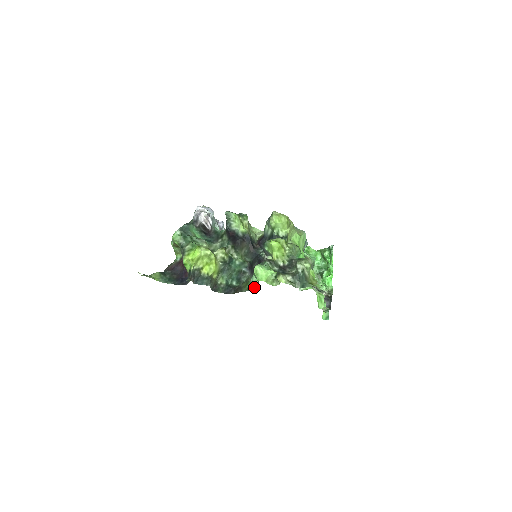
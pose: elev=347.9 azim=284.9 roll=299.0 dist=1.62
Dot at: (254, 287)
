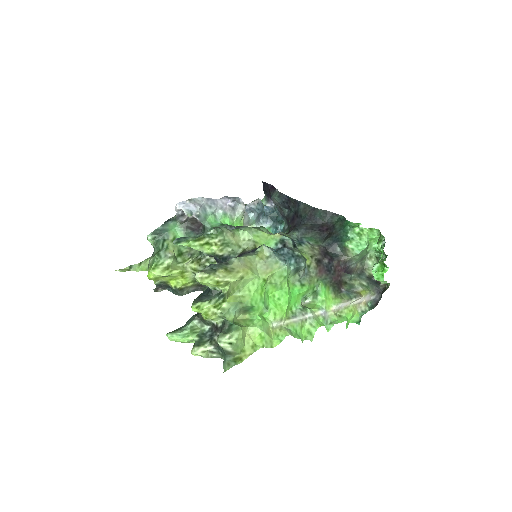
Dot at: occluded
